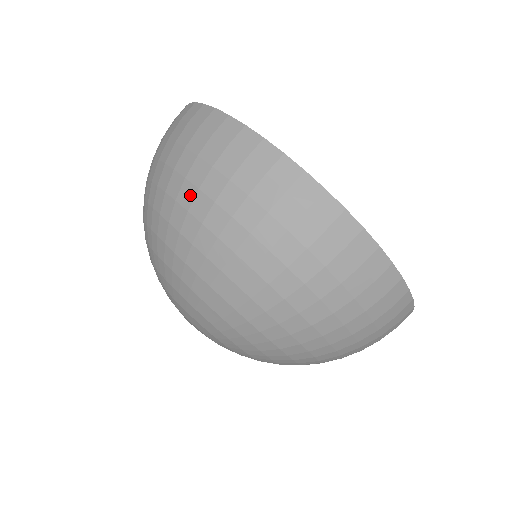
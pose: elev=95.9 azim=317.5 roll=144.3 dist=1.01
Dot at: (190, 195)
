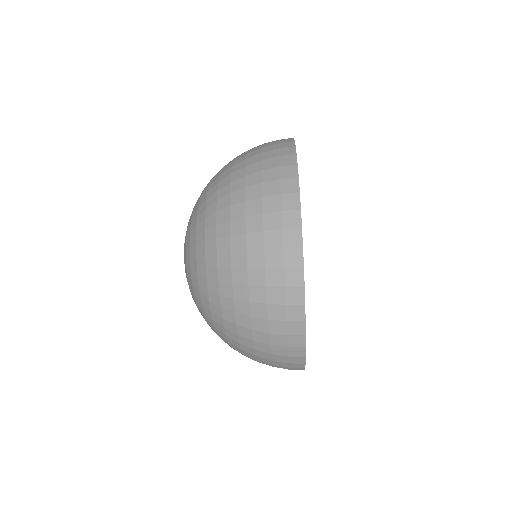
Dot at: (239, 186)
